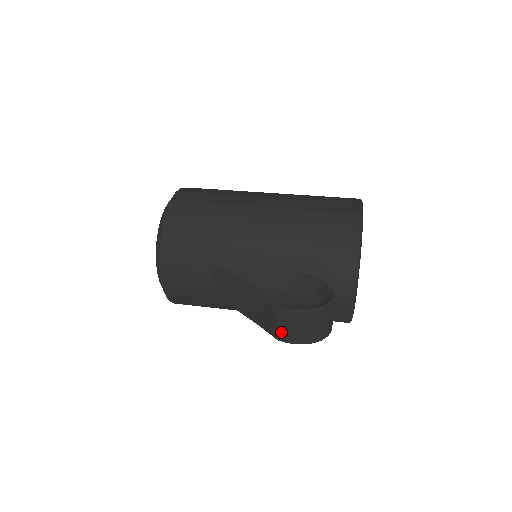
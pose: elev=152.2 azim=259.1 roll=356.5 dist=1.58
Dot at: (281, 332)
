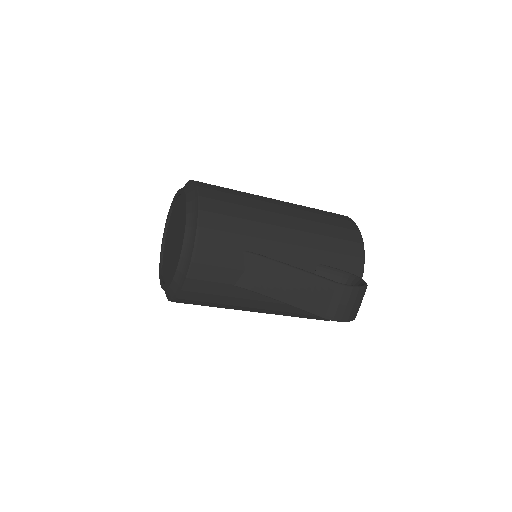
Dot at: (332, 309)
